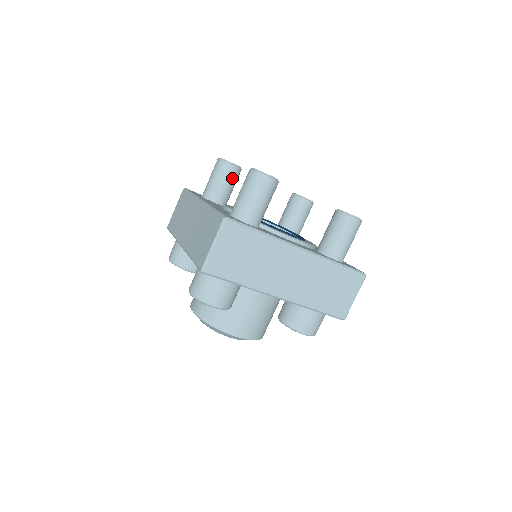
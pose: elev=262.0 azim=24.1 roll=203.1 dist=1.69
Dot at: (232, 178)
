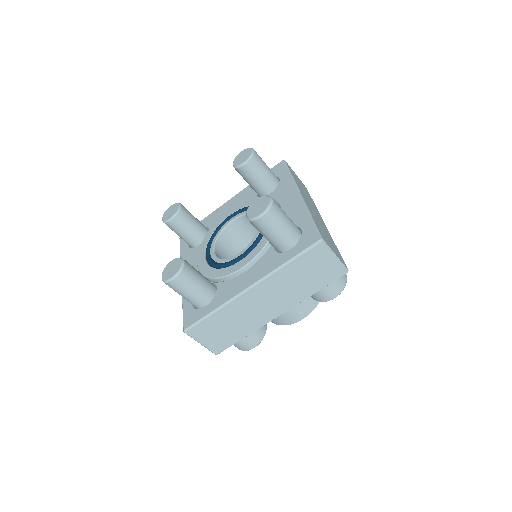
Dot at: (183, 224)
